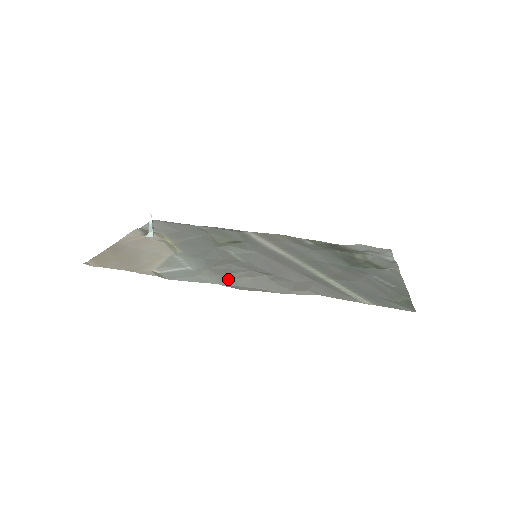
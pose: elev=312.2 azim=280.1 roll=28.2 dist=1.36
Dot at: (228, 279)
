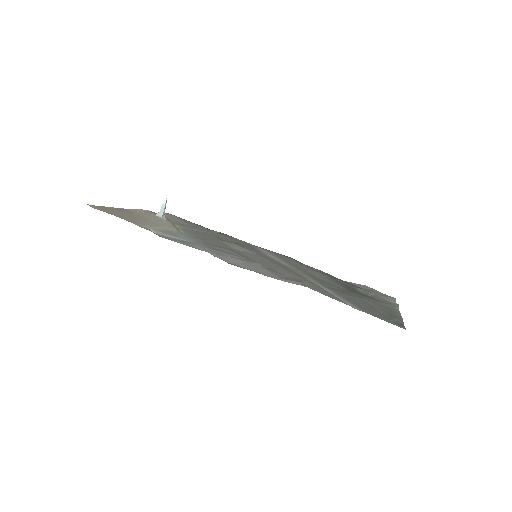
Dot at: (220, 254)
